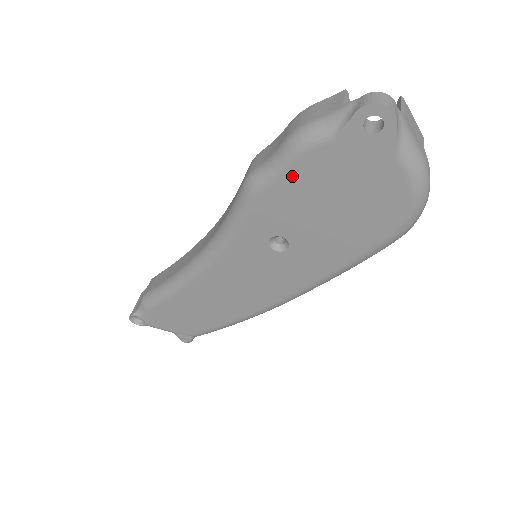
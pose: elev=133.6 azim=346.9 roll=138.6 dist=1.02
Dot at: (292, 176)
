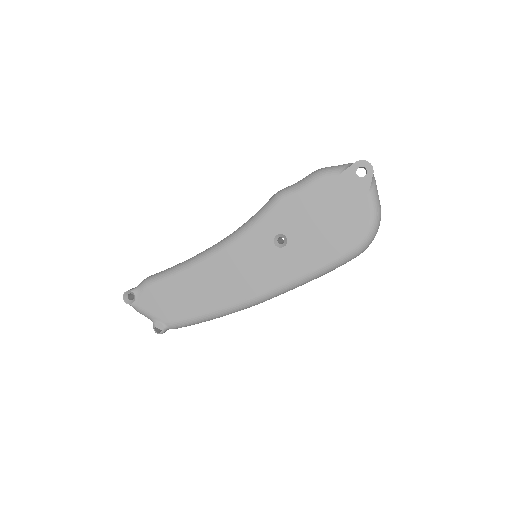
Dot at: (308, 192)
